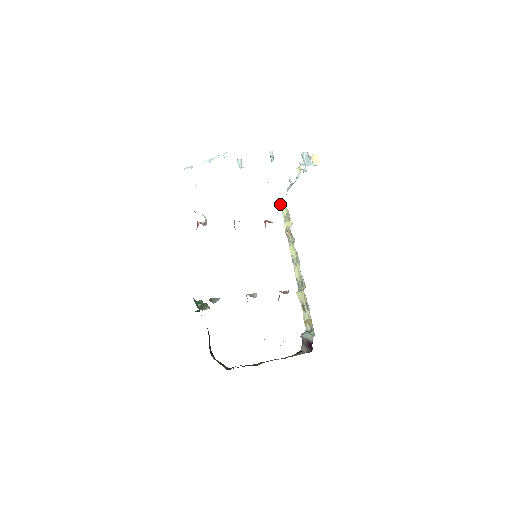
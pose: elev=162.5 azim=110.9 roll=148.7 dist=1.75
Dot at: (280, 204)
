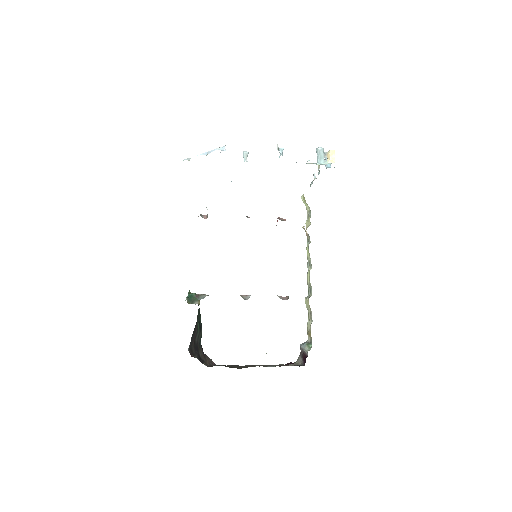
Dot at: (304, 199)
